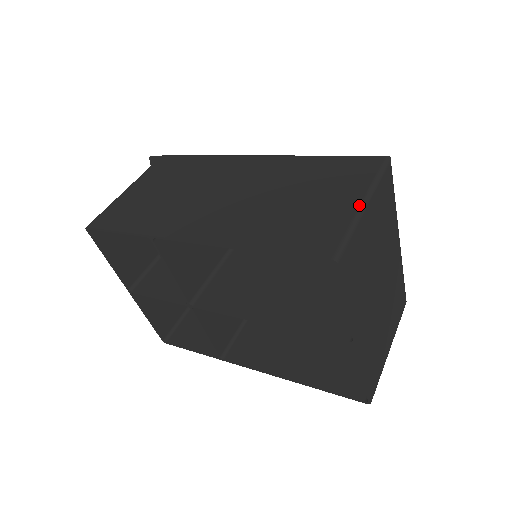
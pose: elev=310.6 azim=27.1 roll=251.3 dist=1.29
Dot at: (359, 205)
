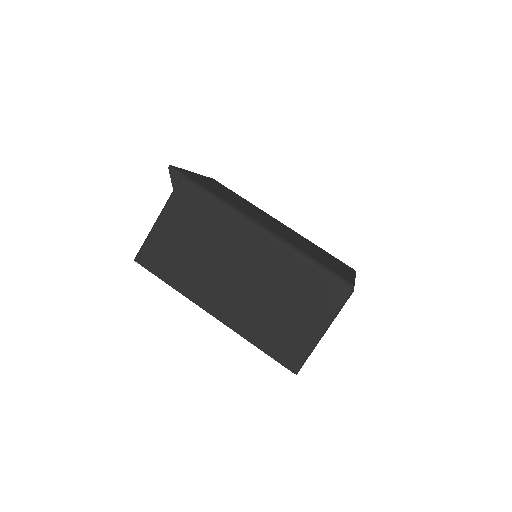
Dot at: (319, 335)
